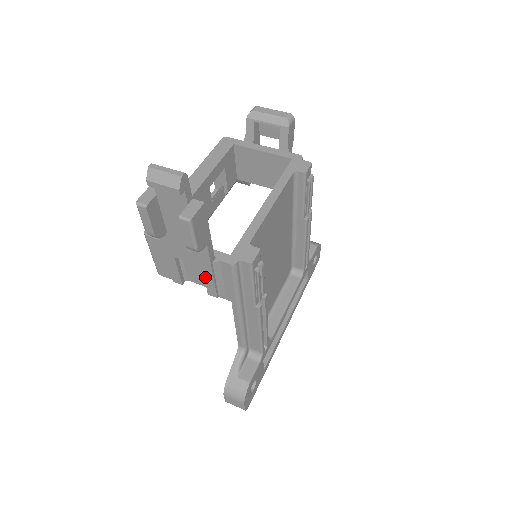
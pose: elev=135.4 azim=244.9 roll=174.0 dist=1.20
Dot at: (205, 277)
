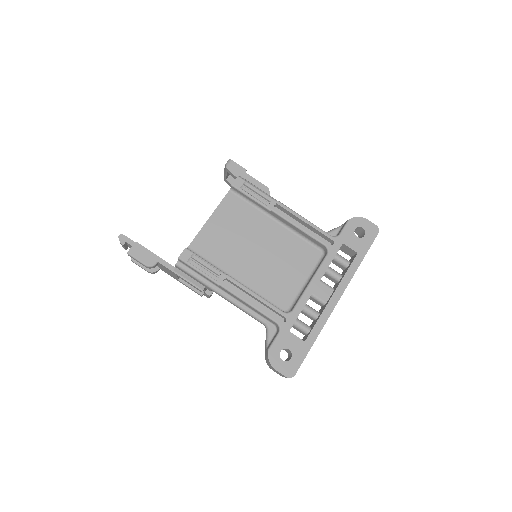
Dot at: occluded
